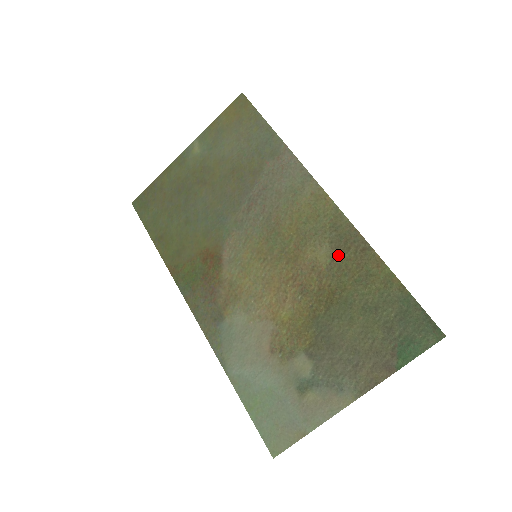
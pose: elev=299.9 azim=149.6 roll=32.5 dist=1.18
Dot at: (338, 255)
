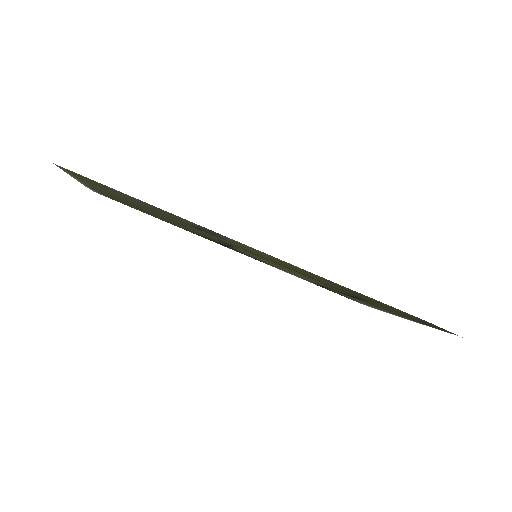
Dot at: occluded
